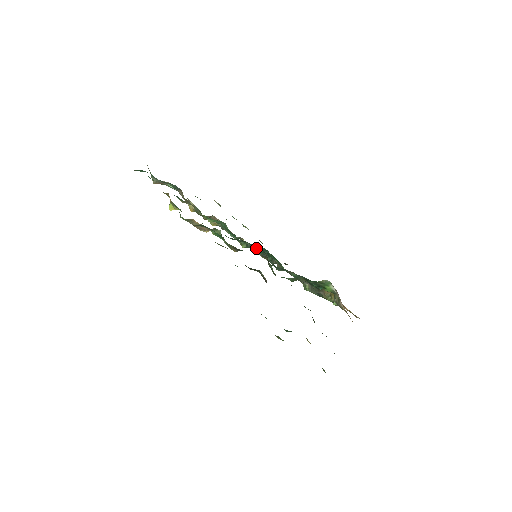
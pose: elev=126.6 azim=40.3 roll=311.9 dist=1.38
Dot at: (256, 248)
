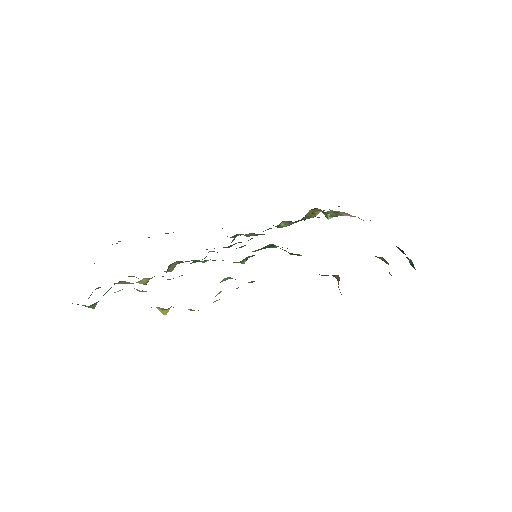
Dot at: occluded
